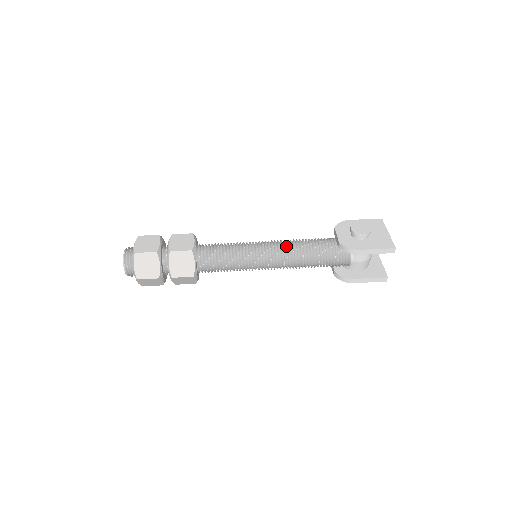
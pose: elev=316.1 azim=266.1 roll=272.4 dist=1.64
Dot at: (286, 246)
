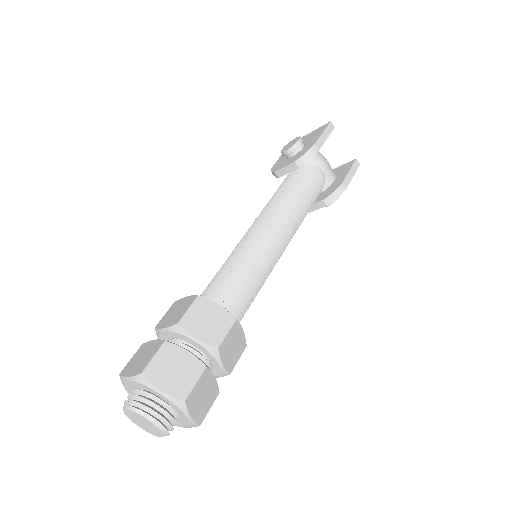
Dot at: (265, 213)
